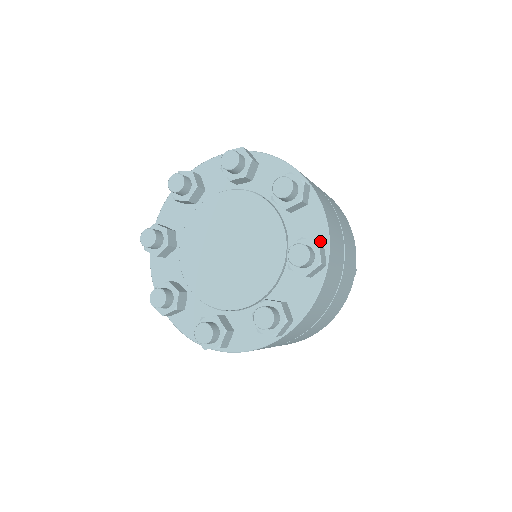
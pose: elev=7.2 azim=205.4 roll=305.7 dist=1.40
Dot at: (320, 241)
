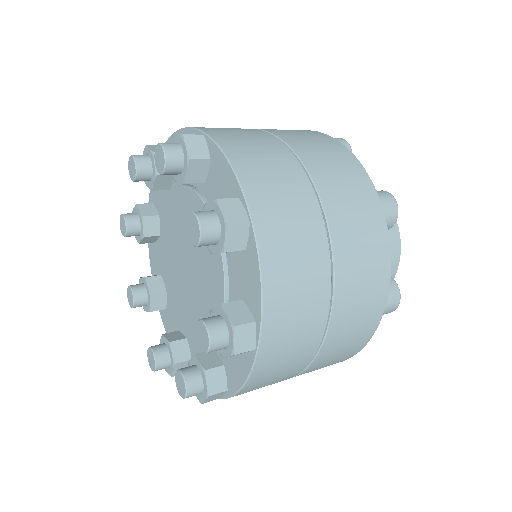
Dot at: (253, 311)
